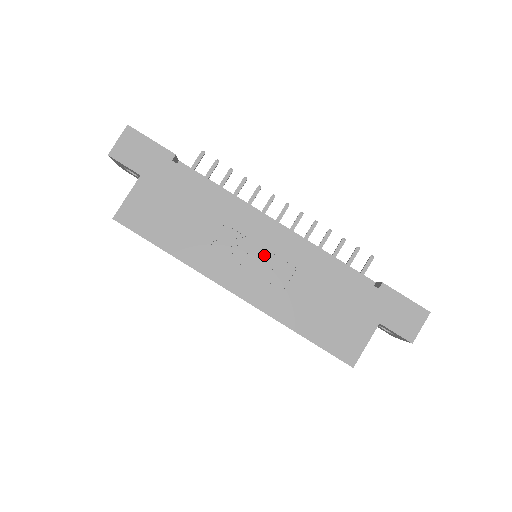
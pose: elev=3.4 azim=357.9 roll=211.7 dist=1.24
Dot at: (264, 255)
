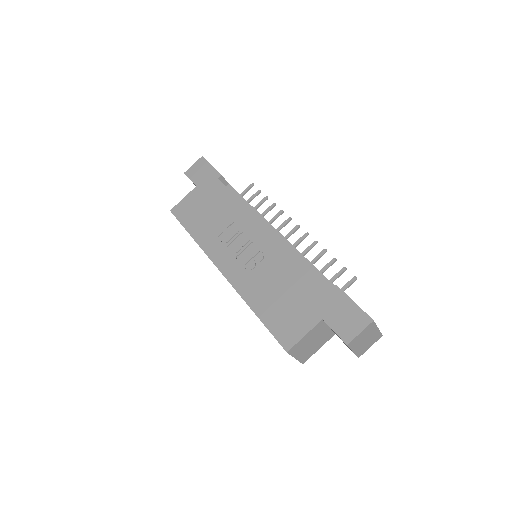
Dot at: (252, 248)
